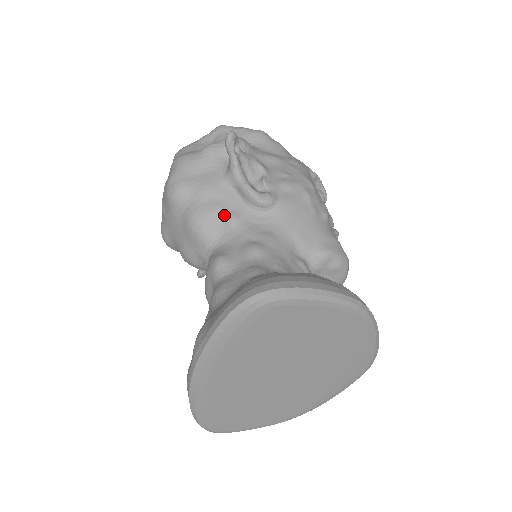
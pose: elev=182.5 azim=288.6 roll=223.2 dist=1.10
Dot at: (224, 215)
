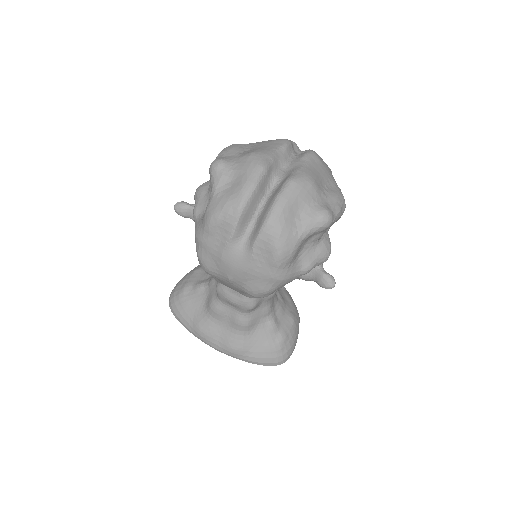
Dot at: occluded
